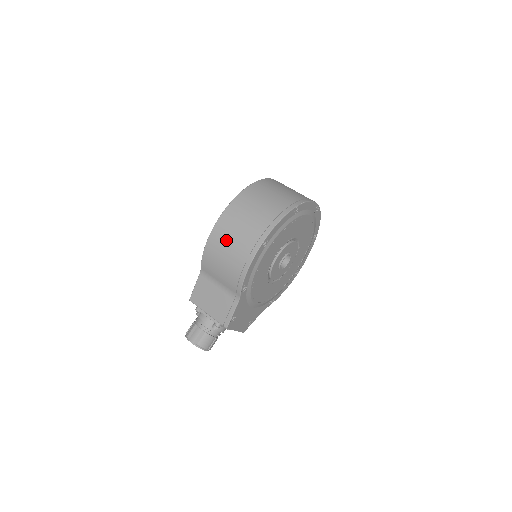
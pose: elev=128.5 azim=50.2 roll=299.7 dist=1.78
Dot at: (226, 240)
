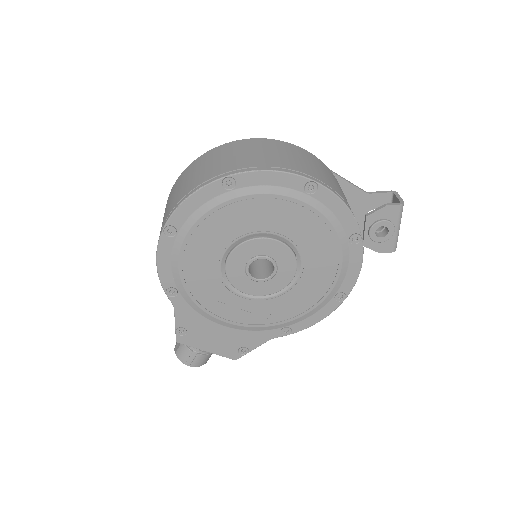
Dot at: occluded
